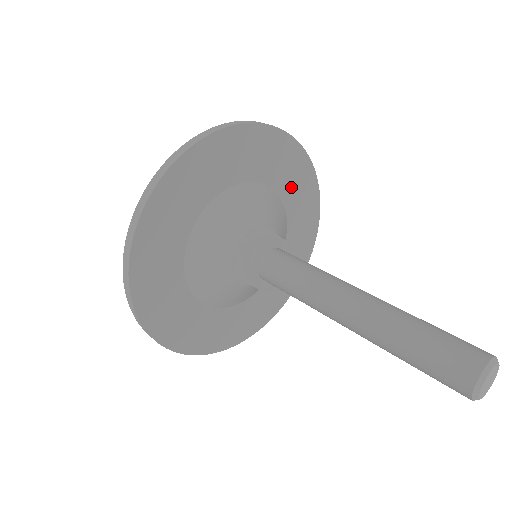
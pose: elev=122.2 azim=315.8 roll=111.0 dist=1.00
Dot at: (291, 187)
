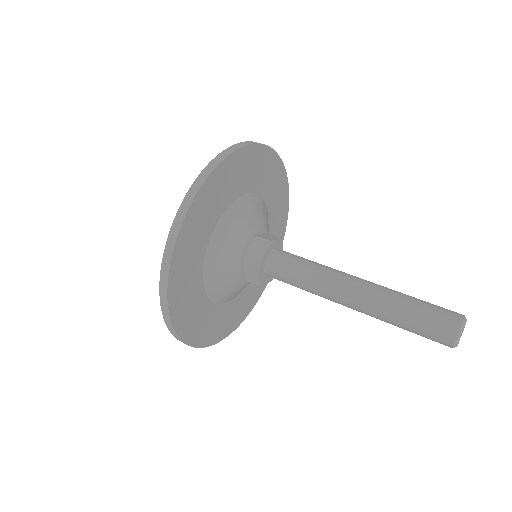
Dot at: (274, 228)
